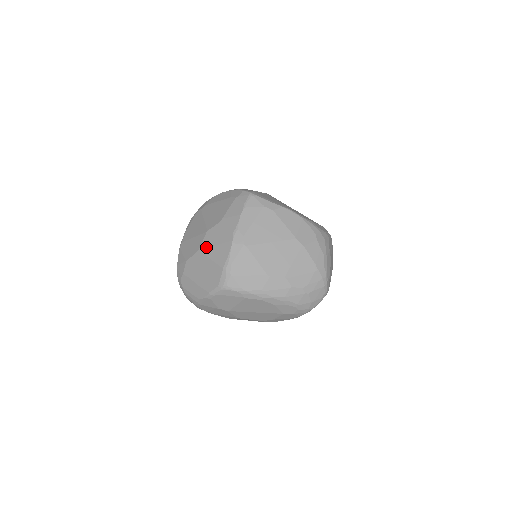
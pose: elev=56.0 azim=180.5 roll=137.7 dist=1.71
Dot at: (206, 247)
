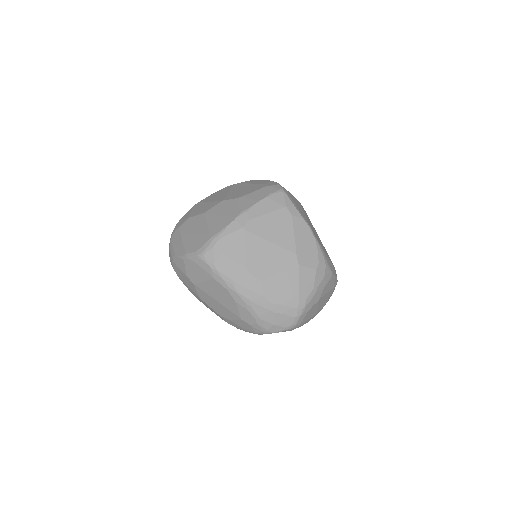
Dot at: (212, 213)
